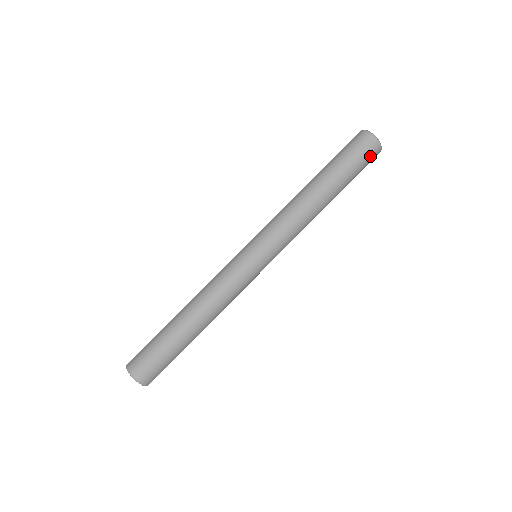
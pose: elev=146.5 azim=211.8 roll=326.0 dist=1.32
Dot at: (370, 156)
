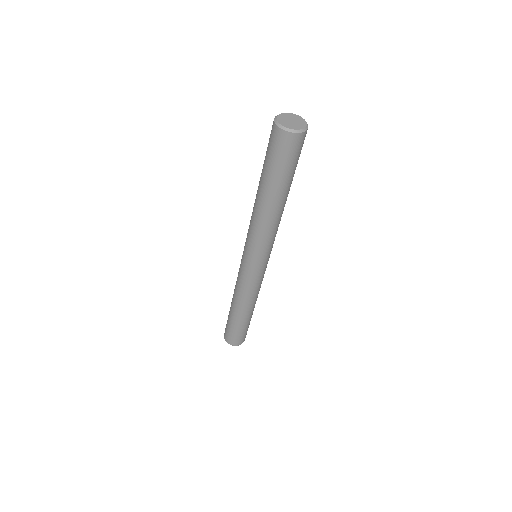
Dot at: (292, 149)
